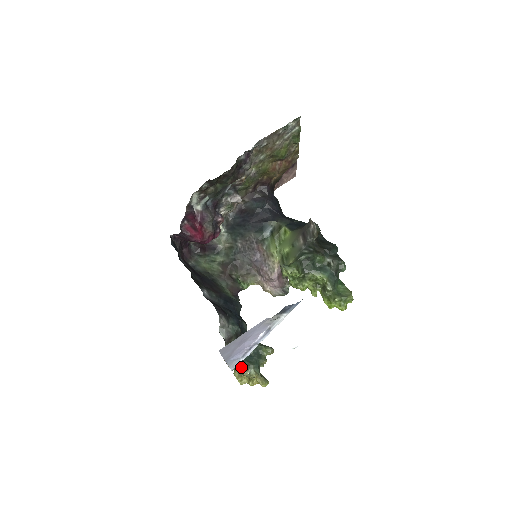
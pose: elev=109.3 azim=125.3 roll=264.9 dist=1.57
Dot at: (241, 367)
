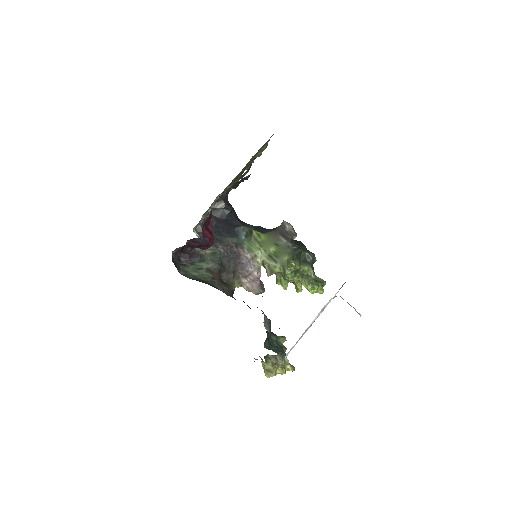
Dot at: (278, 358)
